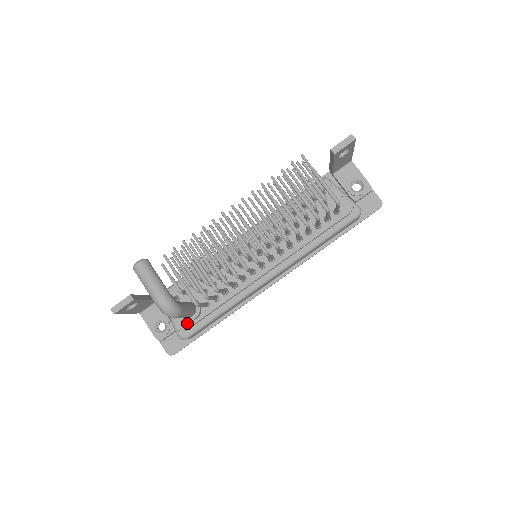
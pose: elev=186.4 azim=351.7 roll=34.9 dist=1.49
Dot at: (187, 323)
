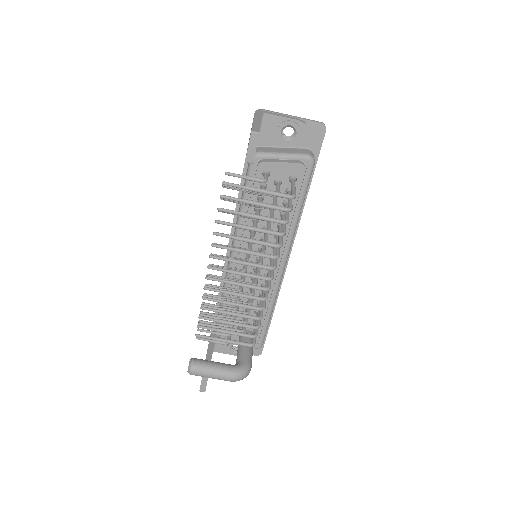
Dot at: occluded
